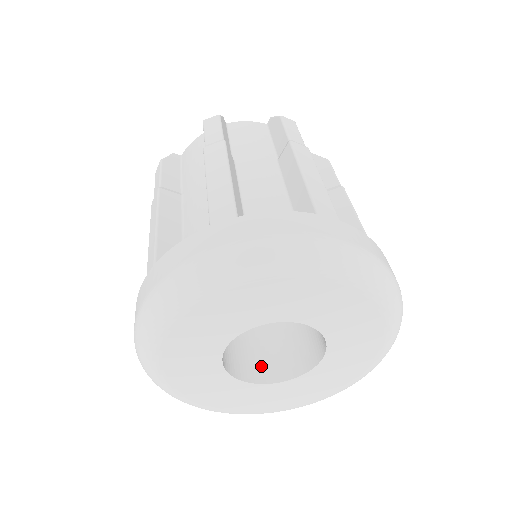
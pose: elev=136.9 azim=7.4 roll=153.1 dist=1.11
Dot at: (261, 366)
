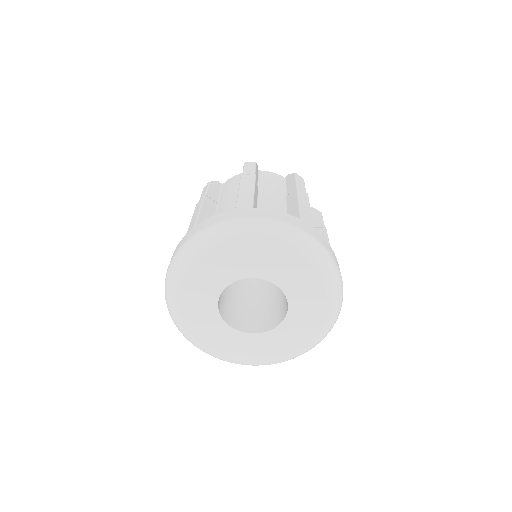
Dot at: (266, 322)
